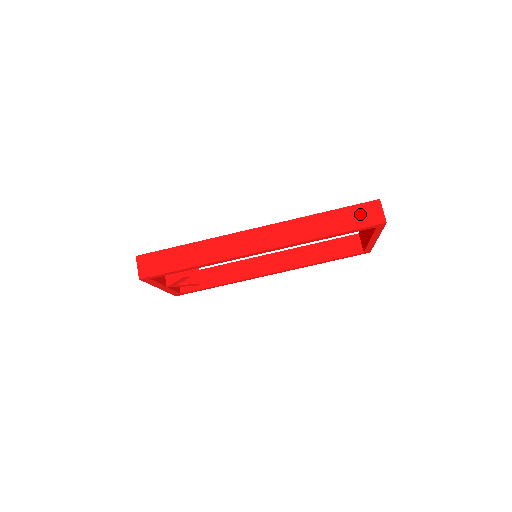
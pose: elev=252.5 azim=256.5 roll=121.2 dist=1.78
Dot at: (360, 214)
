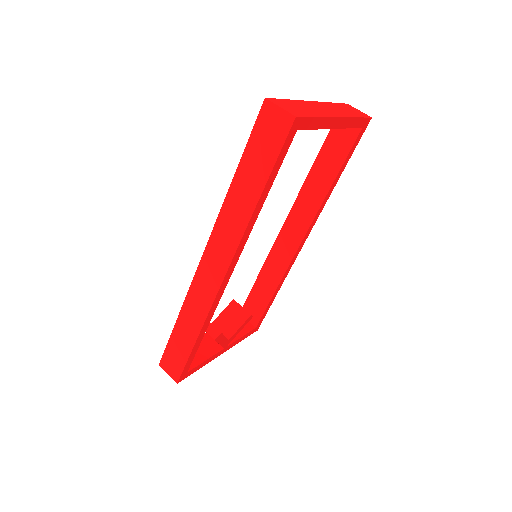
Dot at: (264, 139)
